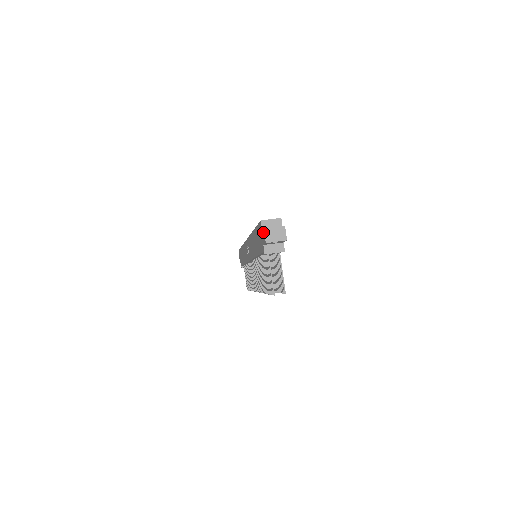
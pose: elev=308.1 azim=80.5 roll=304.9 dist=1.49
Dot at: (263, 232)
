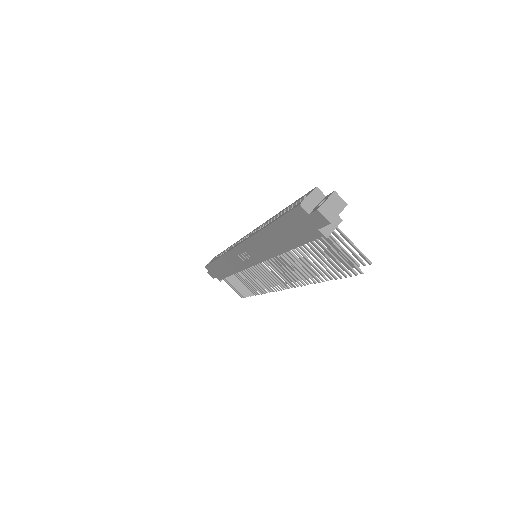
Dot at: (316, 214)
